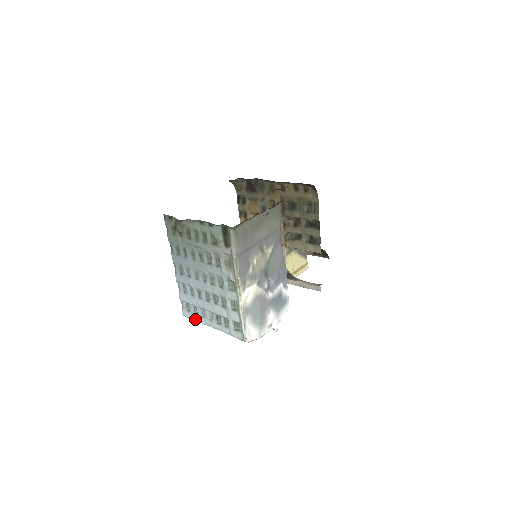
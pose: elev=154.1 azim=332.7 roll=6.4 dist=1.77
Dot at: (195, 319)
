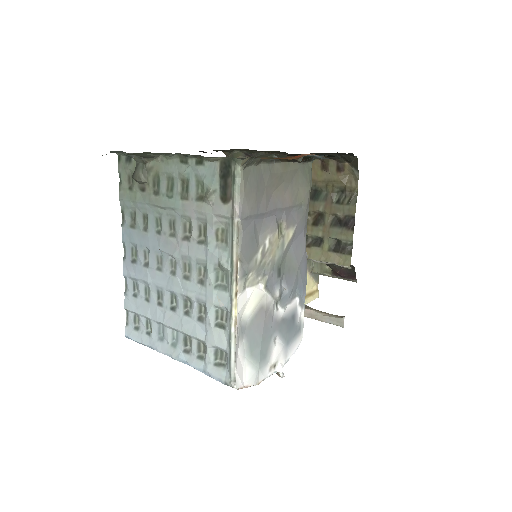
Dot at: (146, 343)
